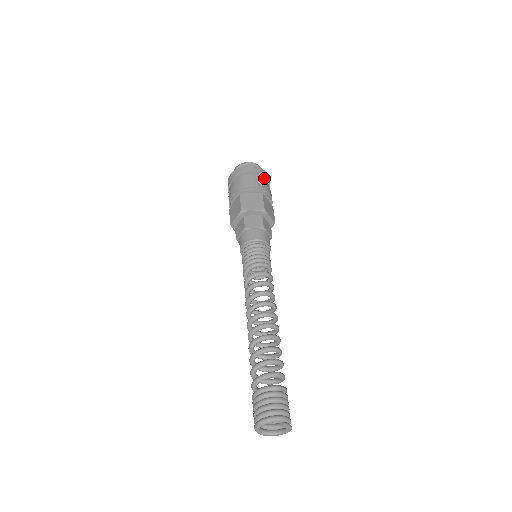
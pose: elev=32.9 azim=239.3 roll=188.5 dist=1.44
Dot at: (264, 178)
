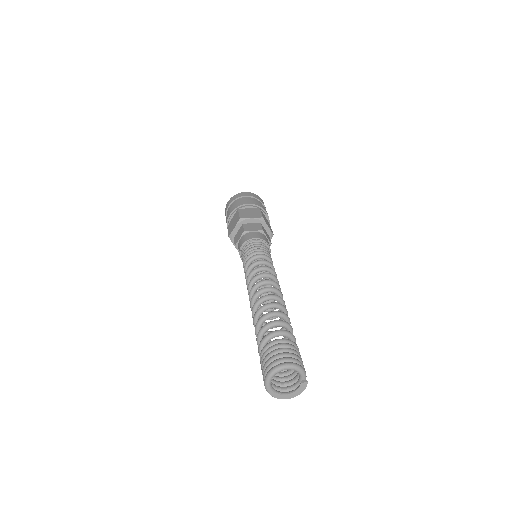
Dot at: occluded
